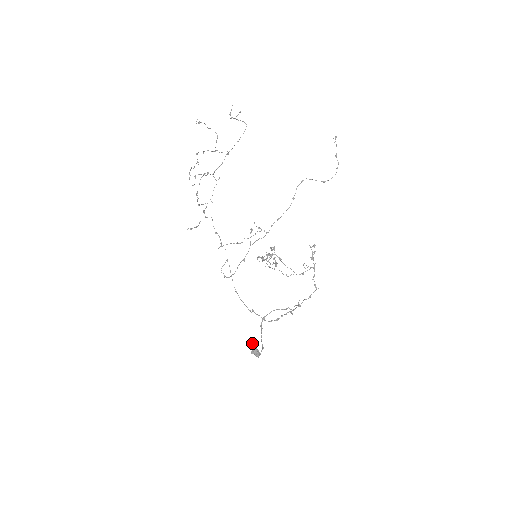
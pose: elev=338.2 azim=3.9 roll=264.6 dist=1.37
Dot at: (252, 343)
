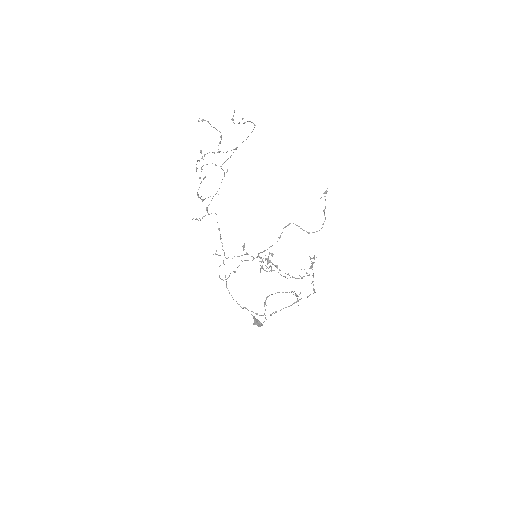
Dot at: (254, 317)
